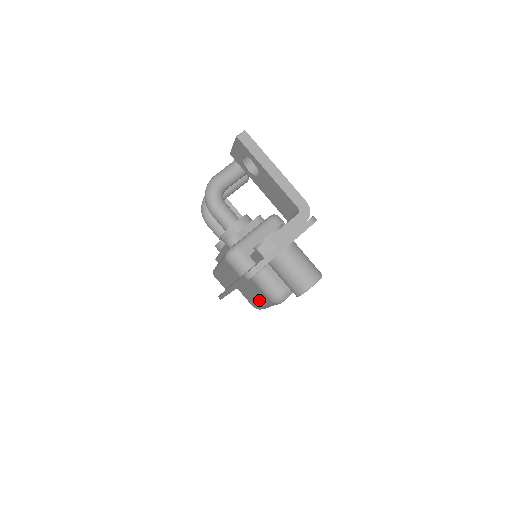
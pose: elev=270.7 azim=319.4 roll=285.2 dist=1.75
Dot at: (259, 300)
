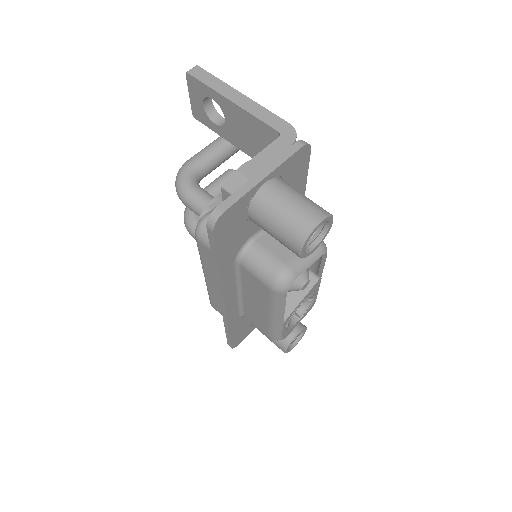
Dot at: (264, 308)
